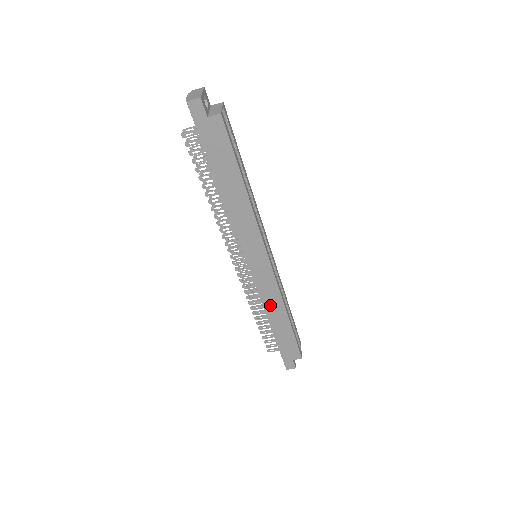
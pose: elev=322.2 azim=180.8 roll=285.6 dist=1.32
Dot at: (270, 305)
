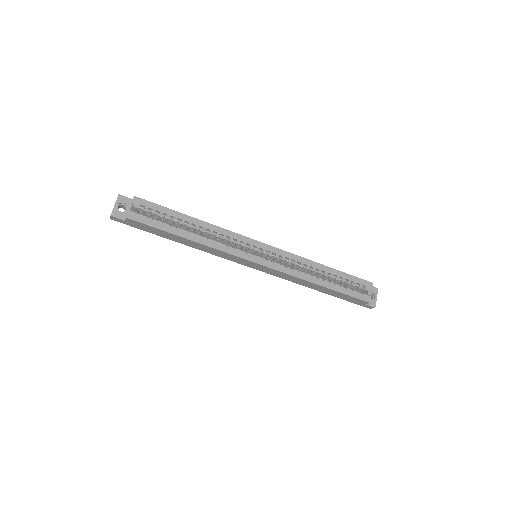
Dot at: (297, 281)
